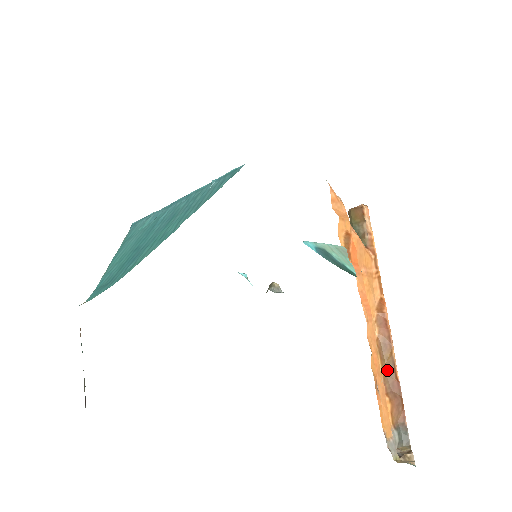
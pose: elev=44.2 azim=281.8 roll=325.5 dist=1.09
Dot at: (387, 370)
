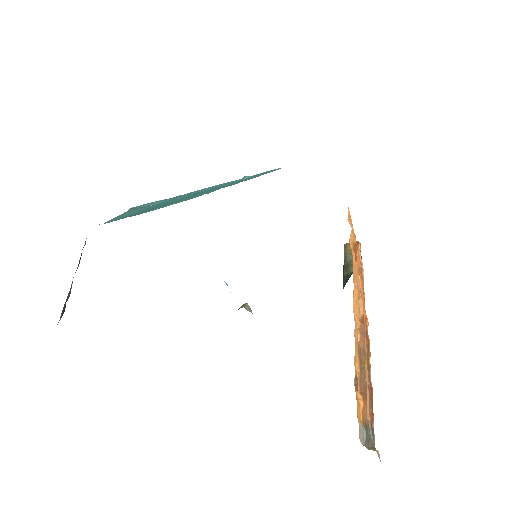
Dot at: (363, 373)
